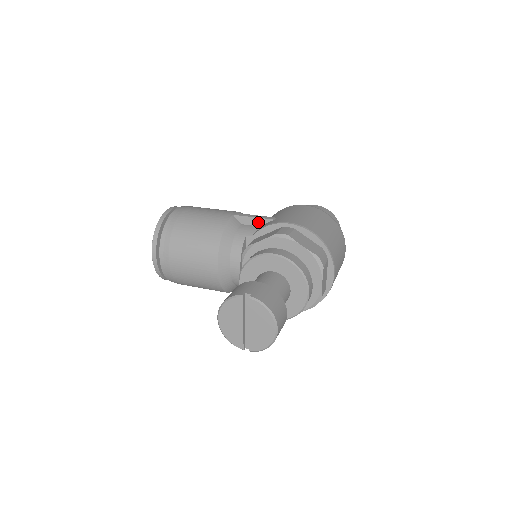
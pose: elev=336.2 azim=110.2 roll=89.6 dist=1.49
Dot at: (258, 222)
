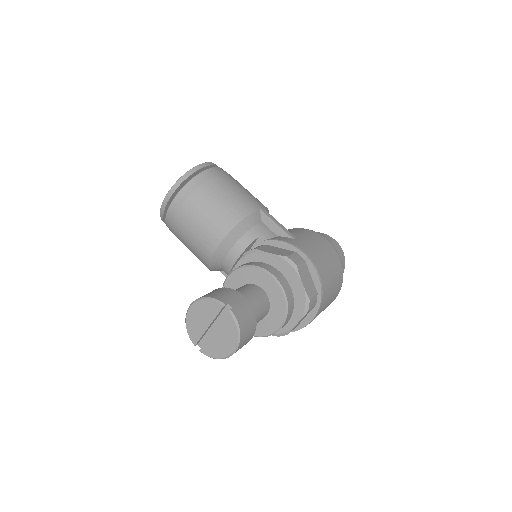
Dot at: (277, 230)
